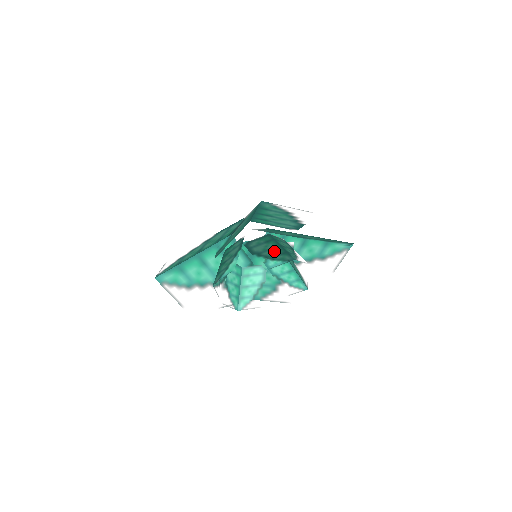
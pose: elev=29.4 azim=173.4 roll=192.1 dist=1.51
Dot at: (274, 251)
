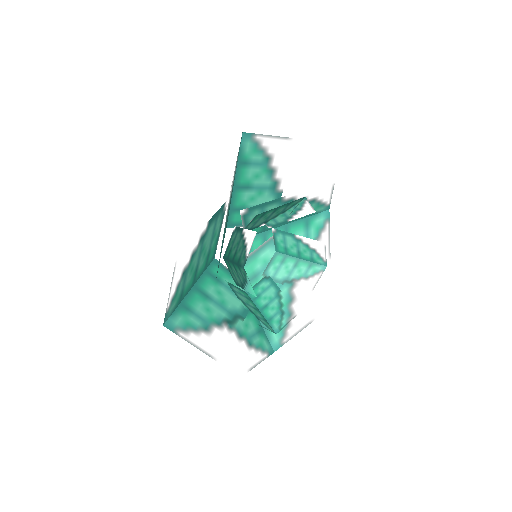
Dot at: (277, 211)
